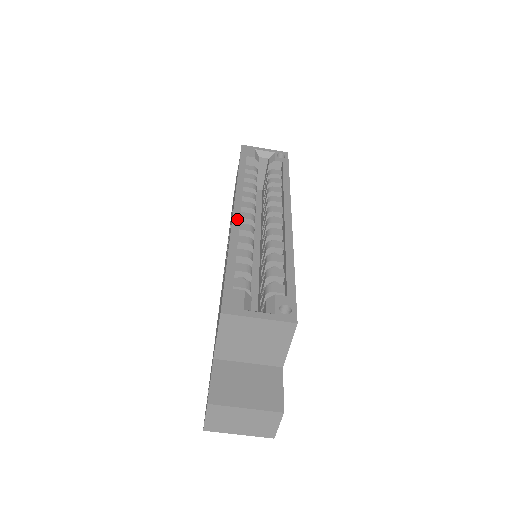
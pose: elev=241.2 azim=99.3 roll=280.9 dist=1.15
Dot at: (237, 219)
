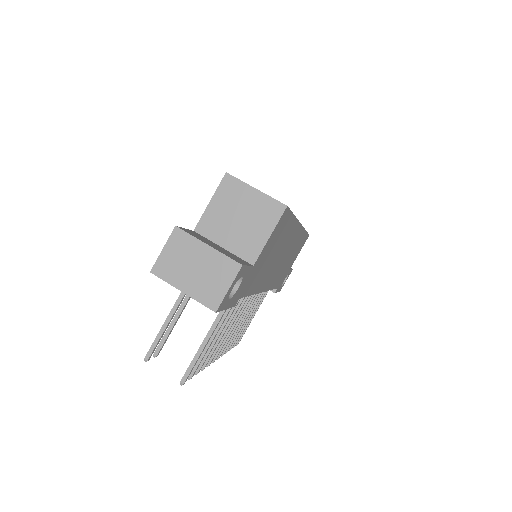
Dot at: occluded
